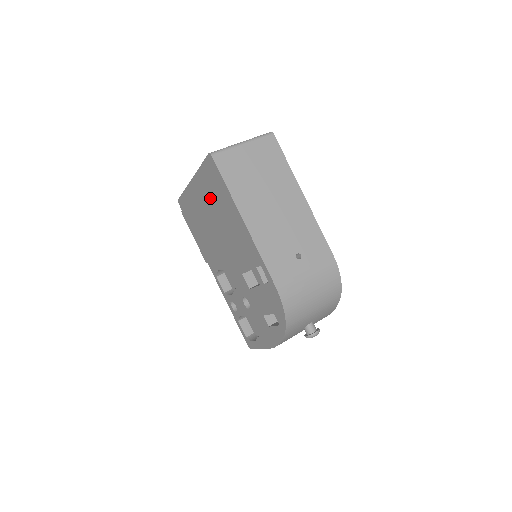
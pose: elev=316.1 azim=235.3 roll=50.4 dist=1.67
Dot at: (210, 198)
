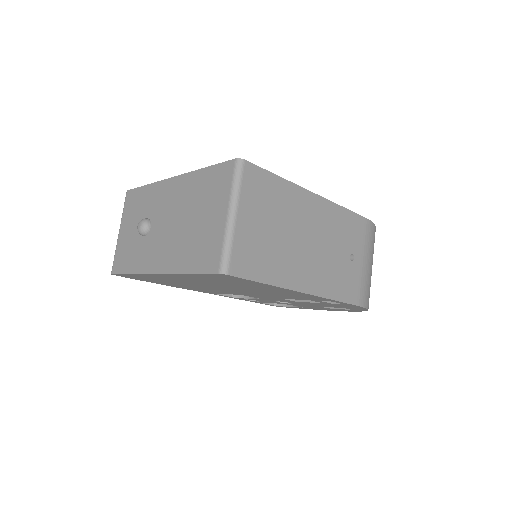
Dot at: (213, 282)
